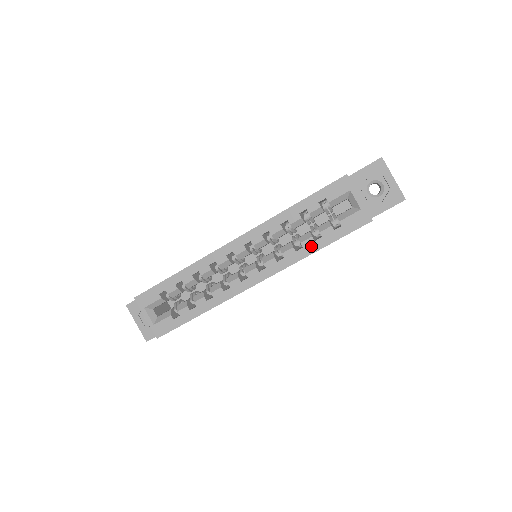
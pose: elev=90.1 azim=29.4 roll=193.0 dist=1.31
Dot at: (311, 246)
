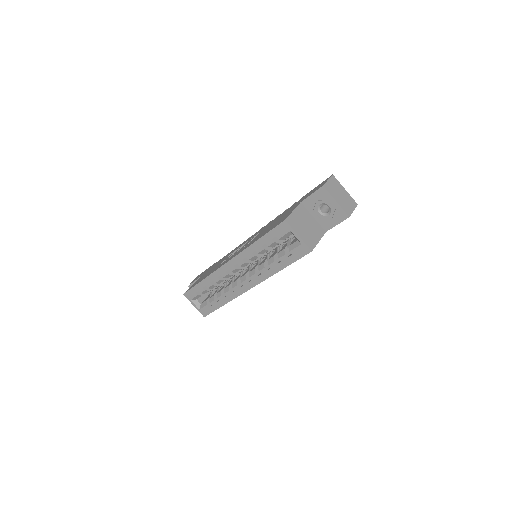
Dot at: (276, 267)
